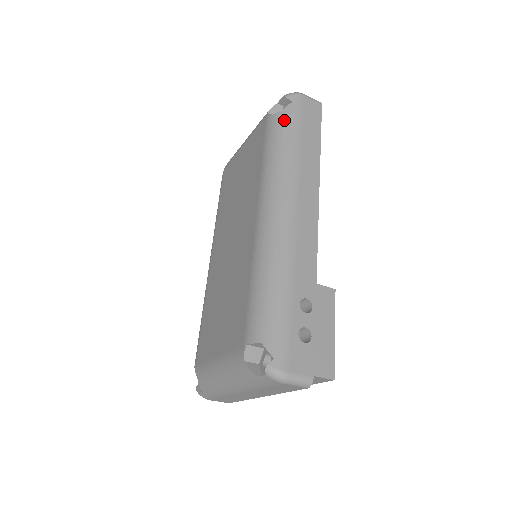
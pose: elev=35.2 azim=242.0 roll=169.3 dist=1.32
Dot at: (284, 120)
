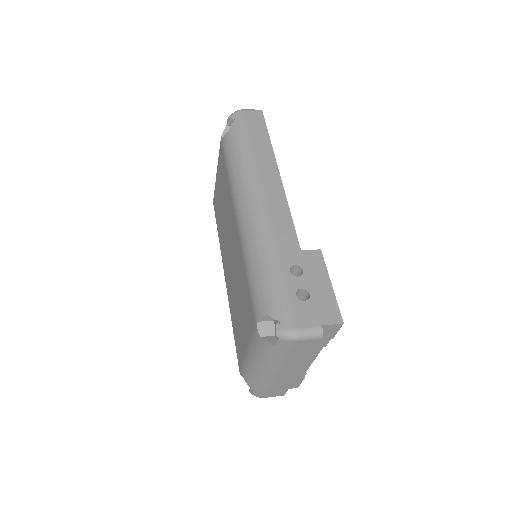
Dot at: (233, 135)
